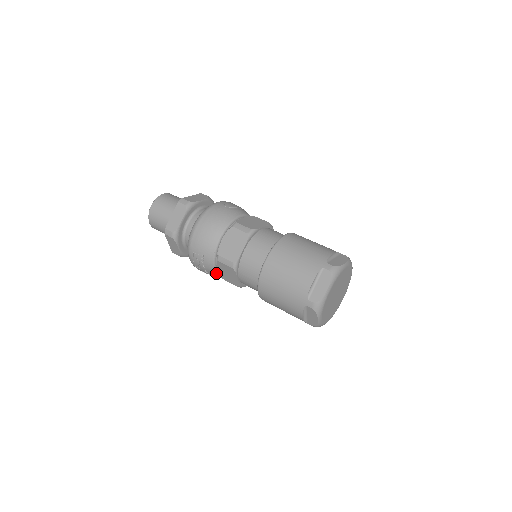
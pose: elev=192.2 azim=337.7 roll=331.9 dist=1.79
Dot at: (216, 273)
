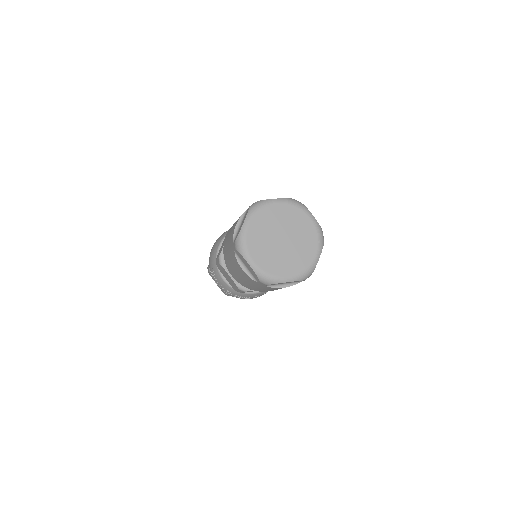
Dot at: (228, 285)
